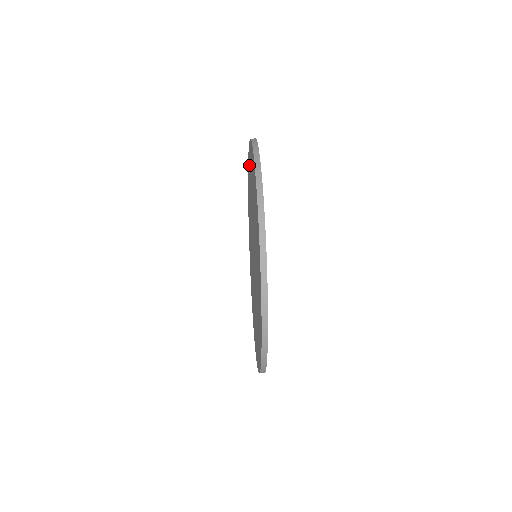
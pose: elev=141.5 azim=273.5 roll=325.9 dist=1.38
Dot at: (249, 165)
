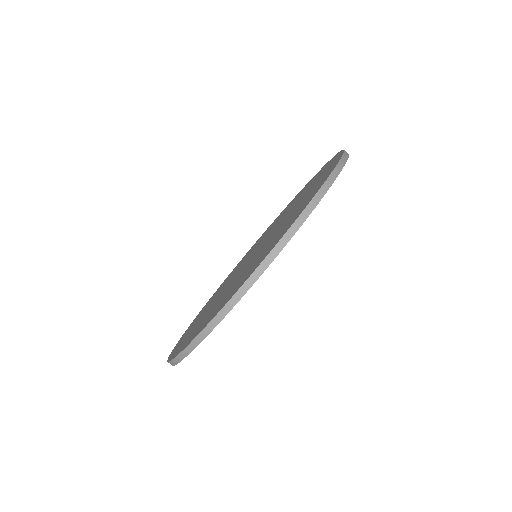
Dot at: (299, 211)
